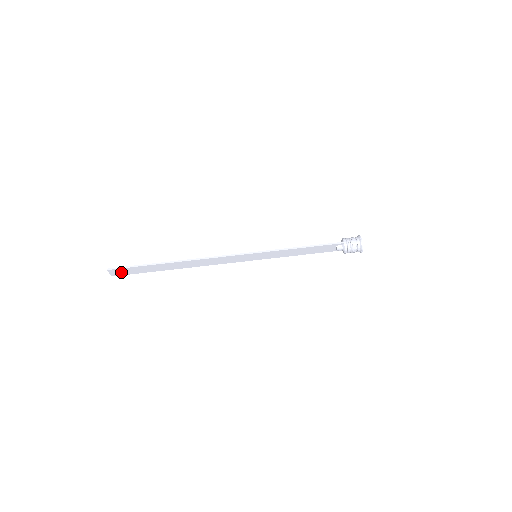
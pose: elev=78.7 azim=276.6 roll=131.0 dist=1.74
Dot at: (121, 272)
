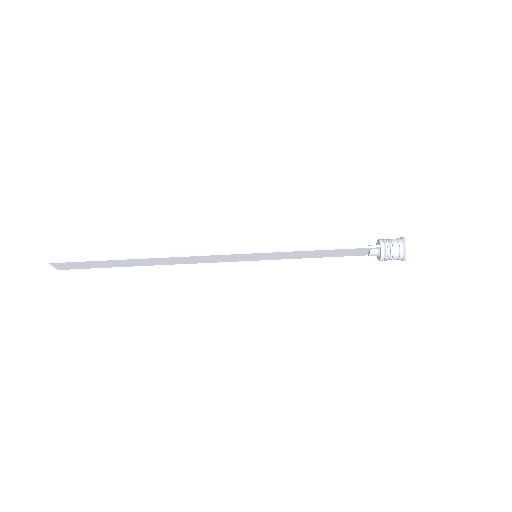
Dot at: (69, 266)
